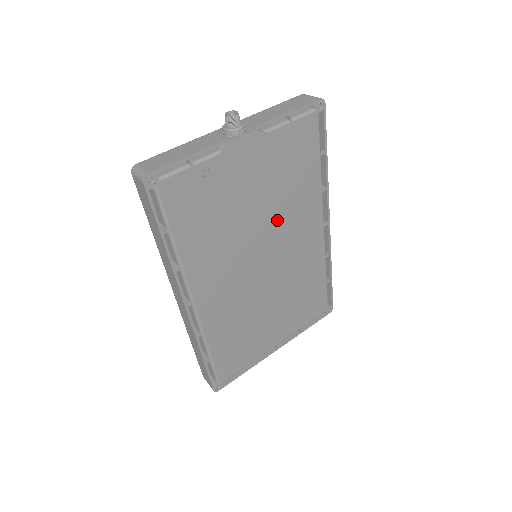
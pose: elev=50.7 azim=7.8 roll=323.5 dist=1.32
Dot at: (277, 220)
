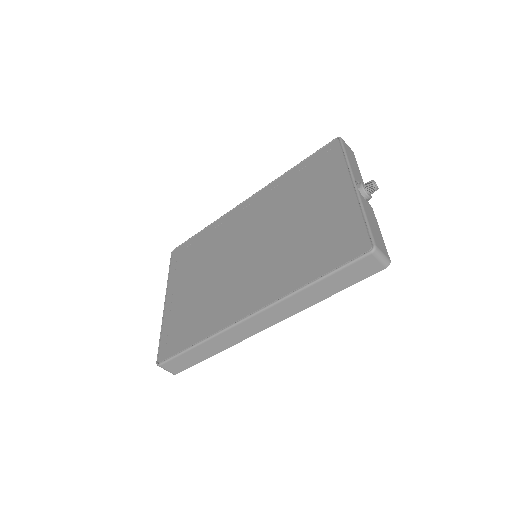
Dot at: occluded
